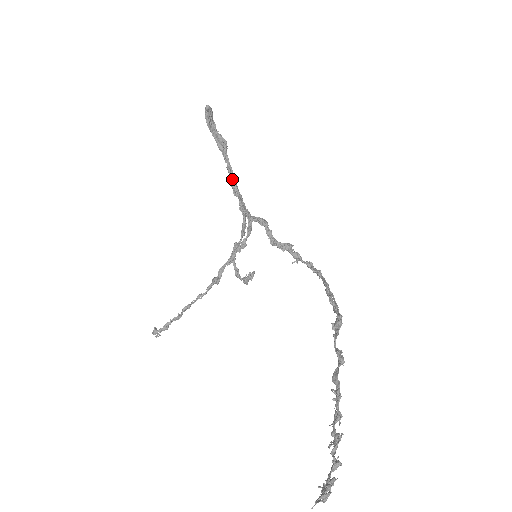
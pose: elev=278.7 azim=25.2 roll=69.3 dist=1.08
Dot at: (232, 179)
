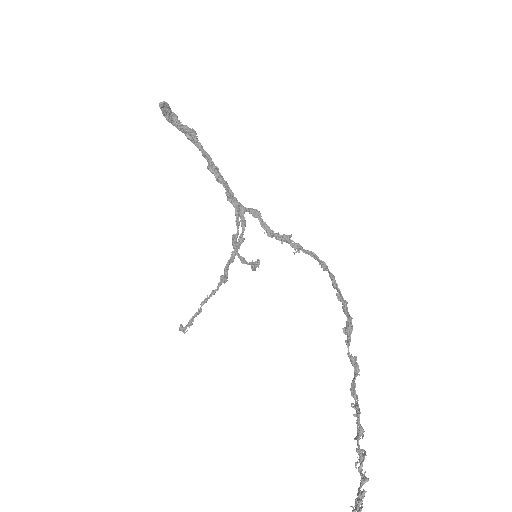
Dot at: (212, 167)
